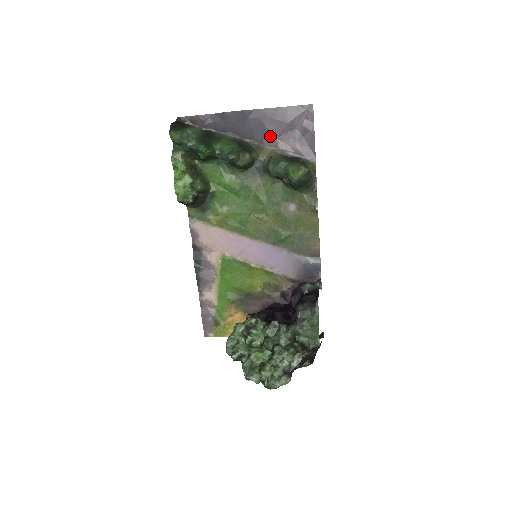
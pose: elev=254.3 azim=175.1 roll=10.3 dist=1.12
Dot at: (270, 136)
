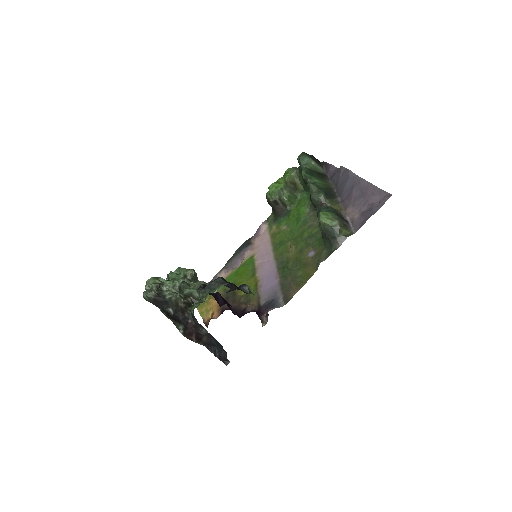
Dot at: (350, 199)
